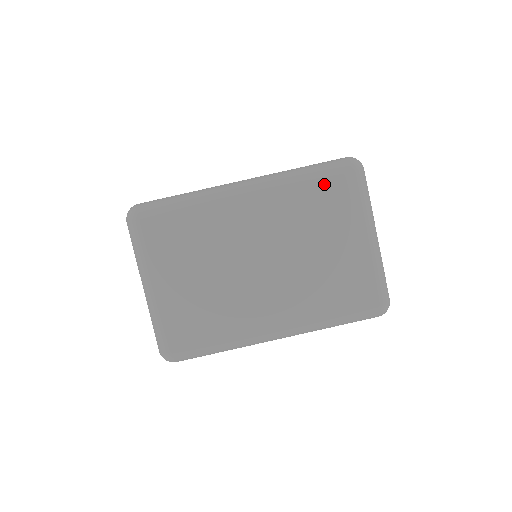
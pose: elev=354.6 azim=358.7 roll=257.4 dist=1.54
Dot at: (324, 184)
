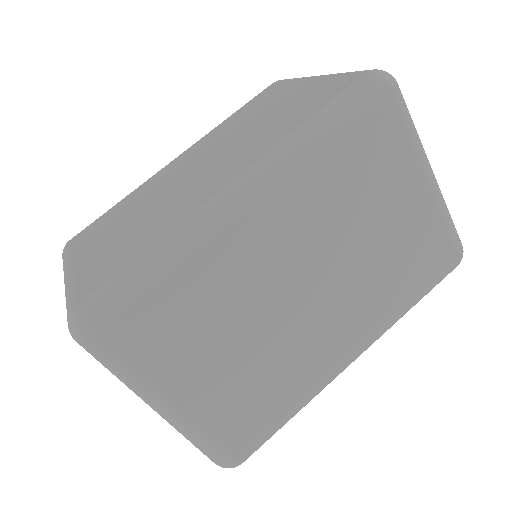
Dot at: (358, 134)
